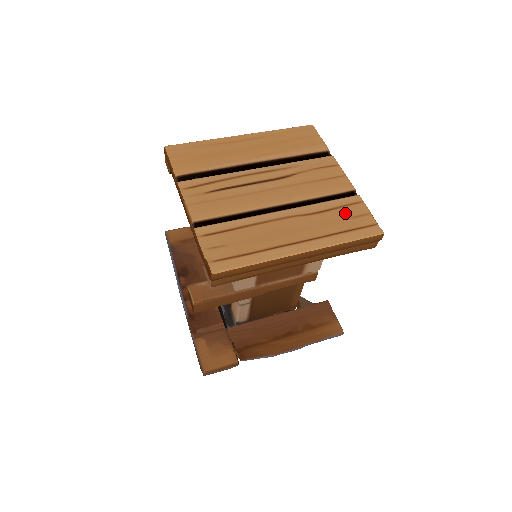
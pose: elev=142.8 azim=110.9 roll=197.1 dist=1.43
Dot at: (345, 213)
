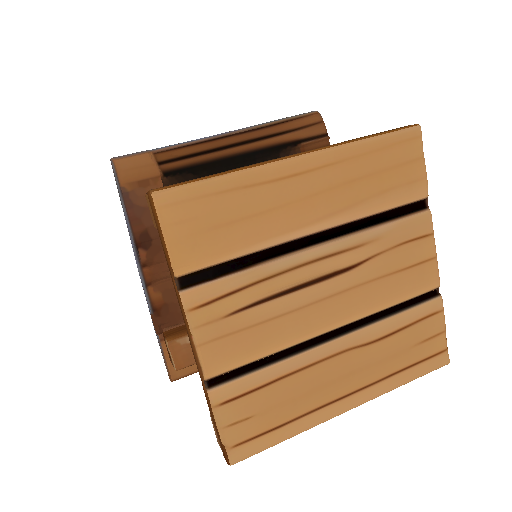
Dot at: (416, 335)
